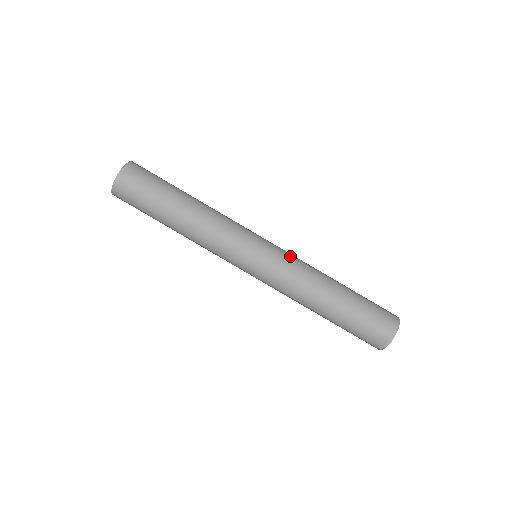
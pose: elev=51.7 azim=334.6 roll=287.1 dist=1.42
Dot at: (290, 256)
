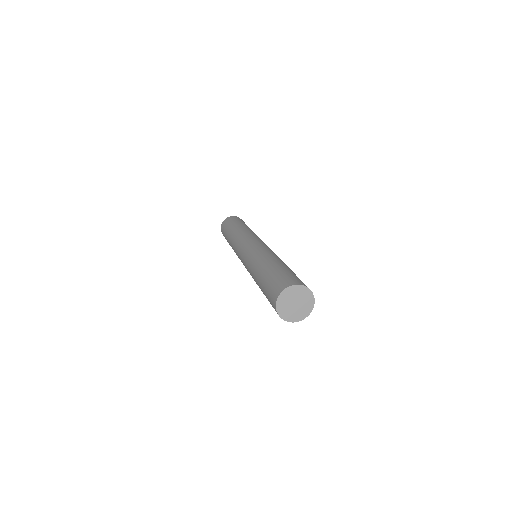
Dot at: occluded
